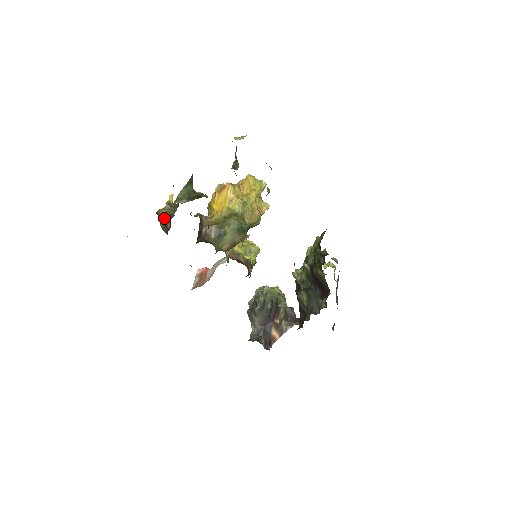
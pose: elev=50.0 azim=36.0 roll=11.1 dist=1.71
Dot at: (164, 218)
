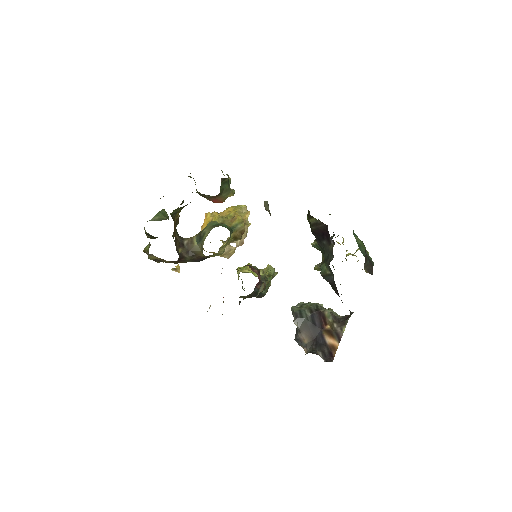
Dot at: (148, 248)
